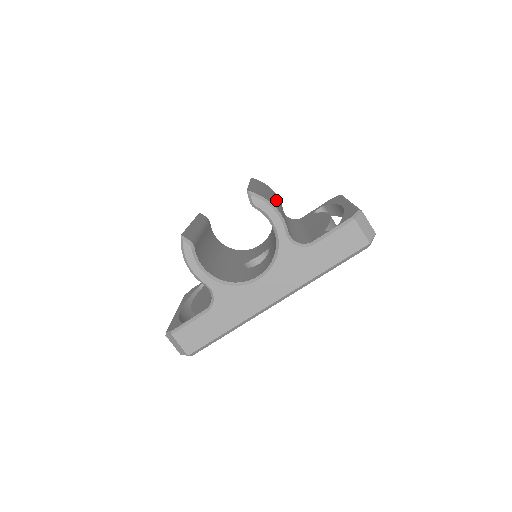
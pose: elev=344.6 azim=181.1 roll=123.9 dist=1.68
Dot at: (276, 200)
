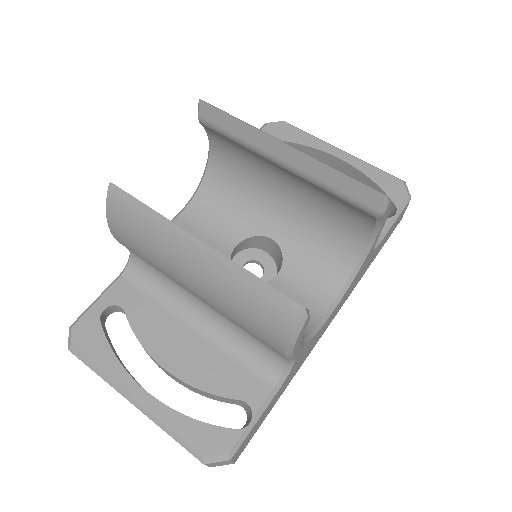
Dot at: occluded
